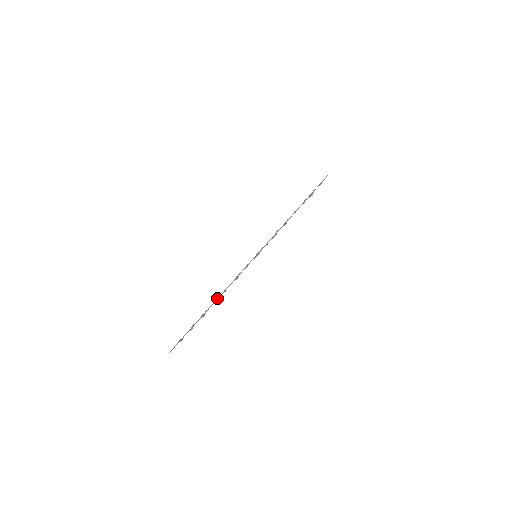
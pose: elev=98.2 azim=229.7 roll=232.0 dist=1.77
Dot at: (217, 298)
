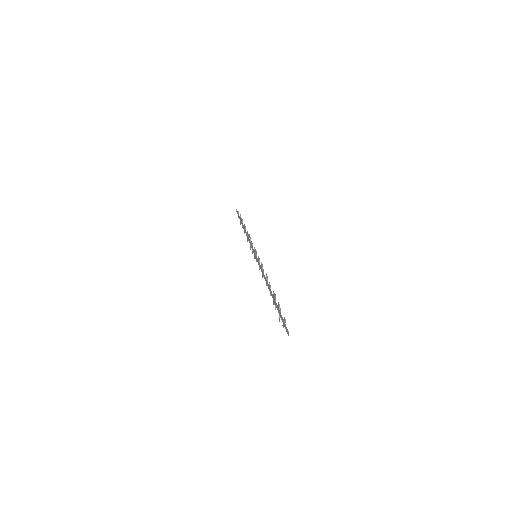
Dot at: (268, 285)
